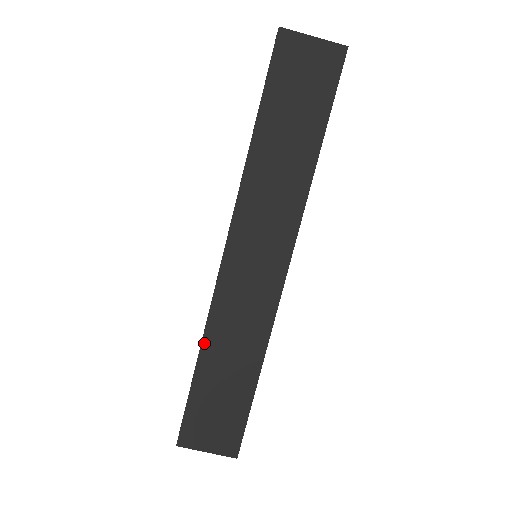
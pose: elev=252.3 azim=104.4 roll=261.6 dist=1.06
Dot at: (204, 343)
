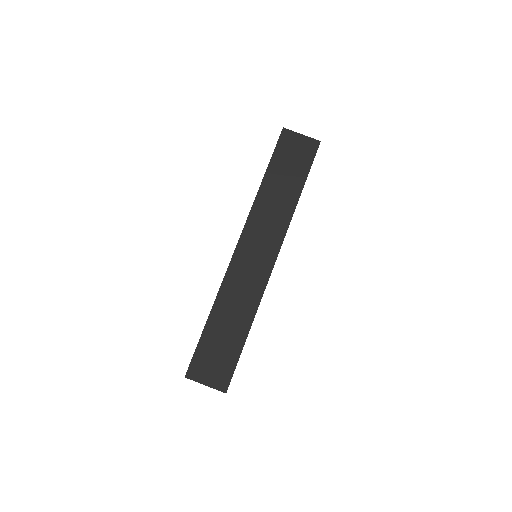
Dot at: (215, 304)
